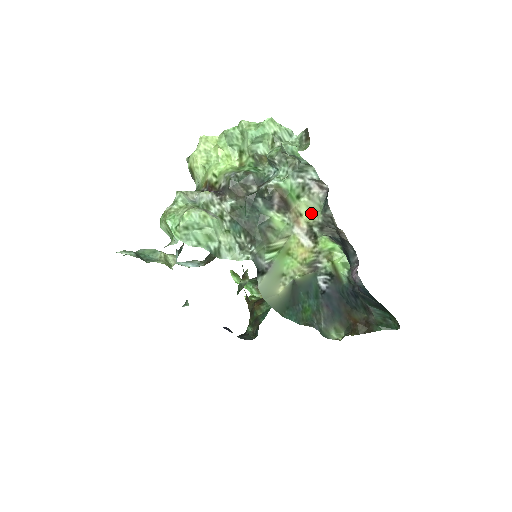
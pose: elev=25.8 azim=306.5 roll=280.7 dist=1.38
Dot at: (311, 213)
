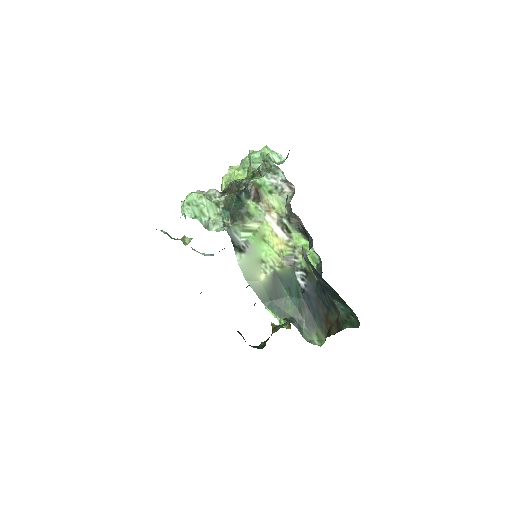
Dot at: (281, 206)
